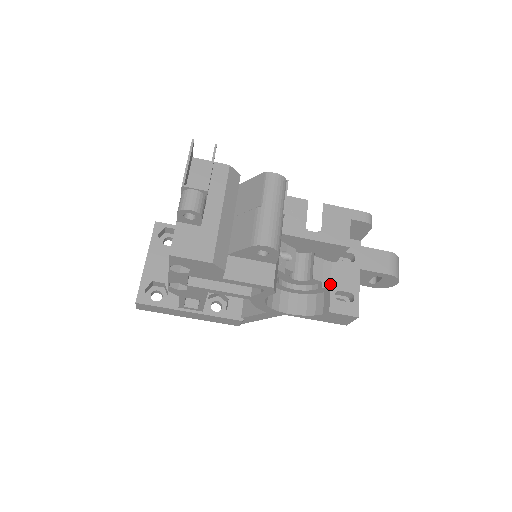
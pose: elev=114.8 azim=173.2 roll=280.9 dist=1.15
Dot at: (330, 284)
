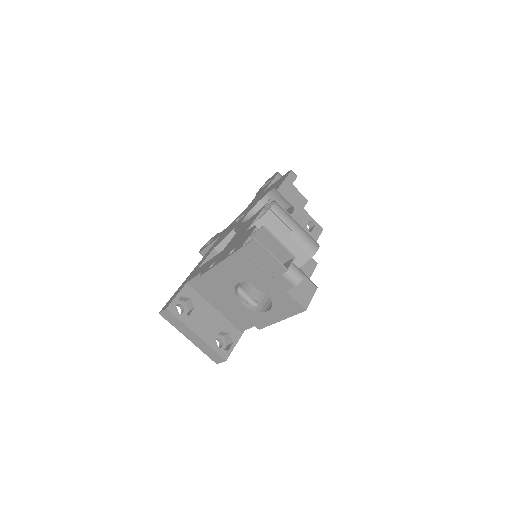
Dot at: occluded
